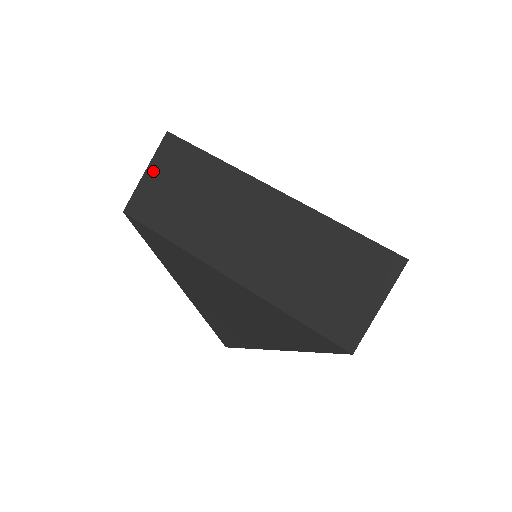
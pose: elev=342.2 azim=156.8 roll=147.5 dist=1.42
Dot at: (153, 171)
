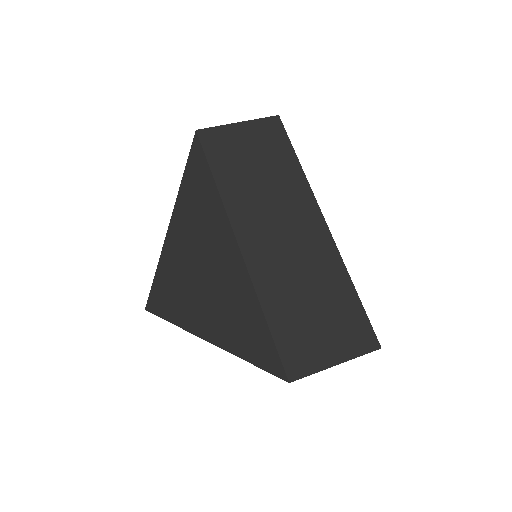
Dot at: (245, 128)
